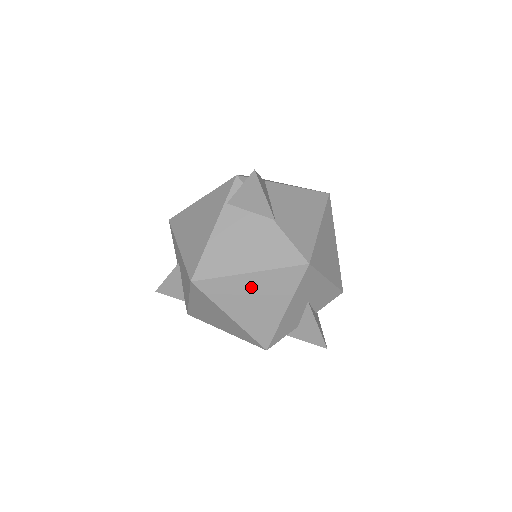
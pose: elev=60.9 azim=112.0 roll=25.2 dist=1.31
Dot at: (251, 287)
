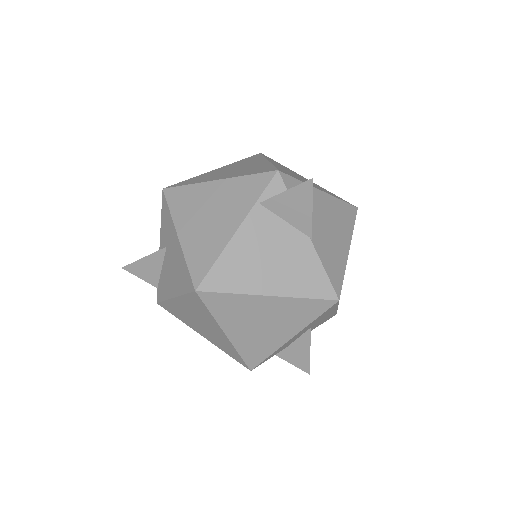
Dot at: (264, 310)
